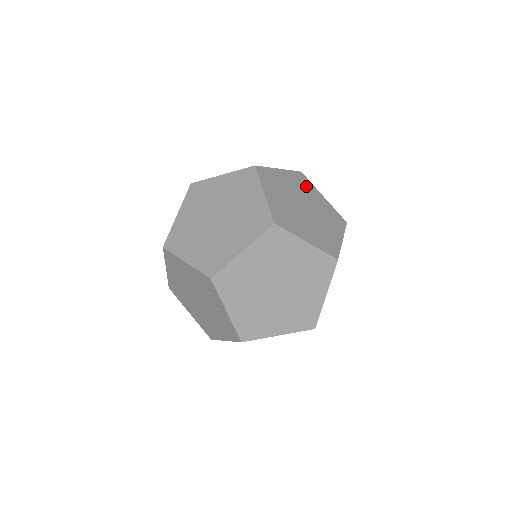
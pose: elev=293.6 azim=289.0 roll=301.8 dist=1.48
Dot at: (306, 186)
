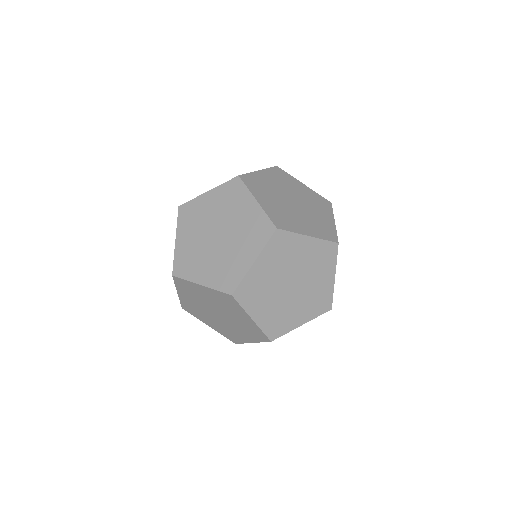
Dot at: (286, 179)
